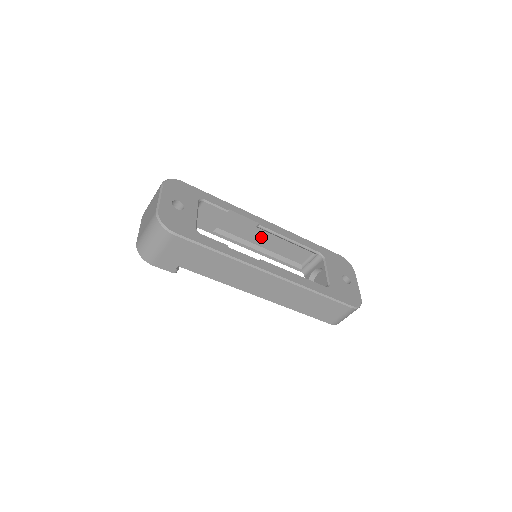
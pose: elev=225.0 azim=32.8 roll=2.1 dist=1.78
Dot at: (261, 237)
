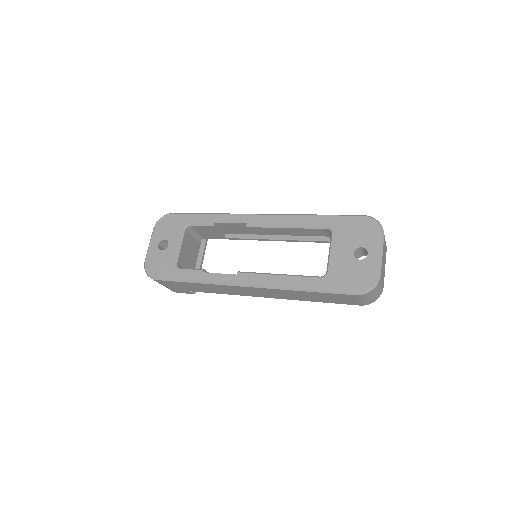
Dot at: (264, 230)
